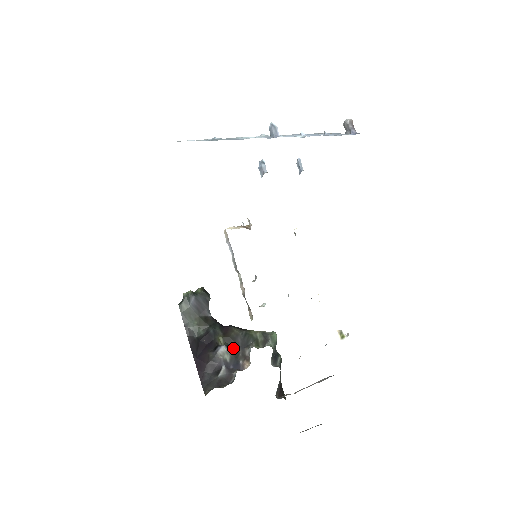
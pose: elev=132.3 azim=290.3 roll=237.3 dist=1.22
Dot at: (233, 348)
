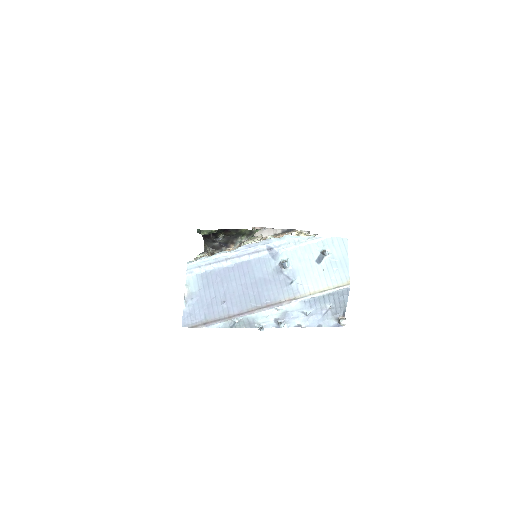
Dot at: (227, 238)
